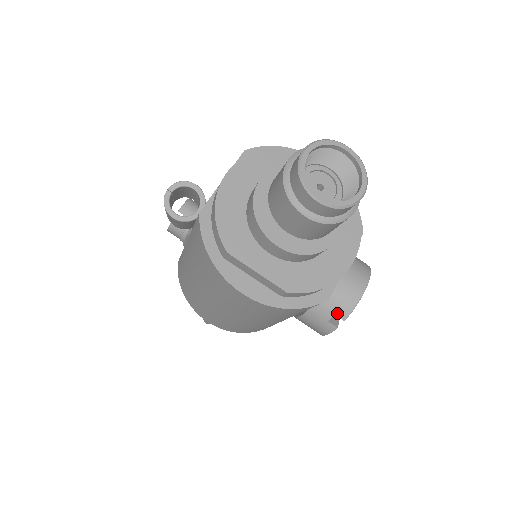
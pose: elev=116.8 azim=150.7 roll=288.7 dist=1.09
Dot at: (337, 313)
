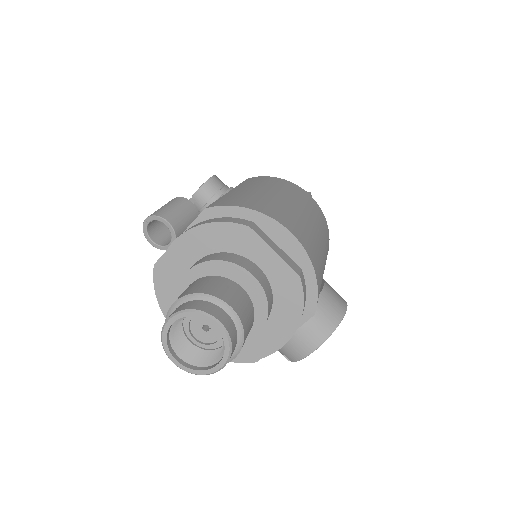
Dot at: (286, 355)
